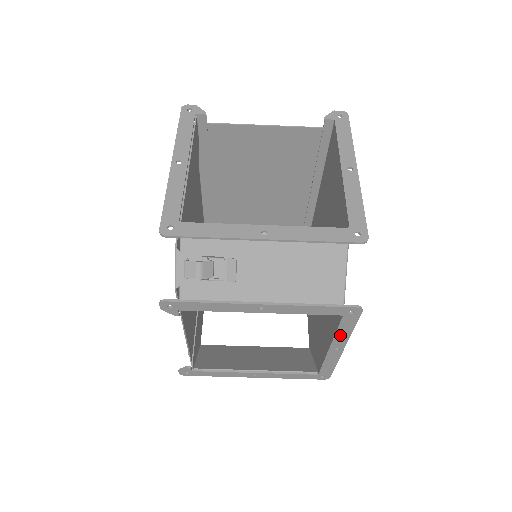
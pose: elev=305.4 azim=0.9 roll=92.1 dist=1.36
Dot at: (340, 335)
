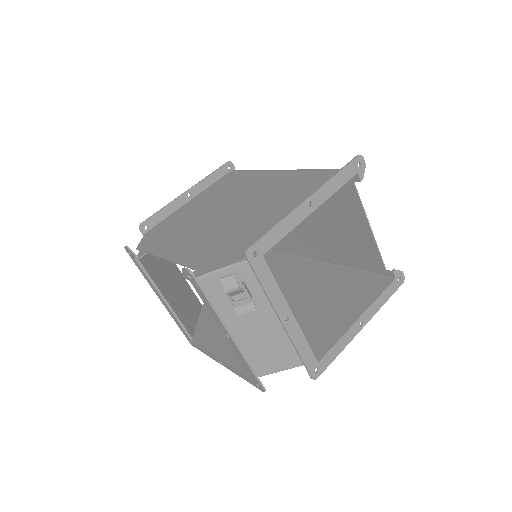
Dot at: (235, 370)
